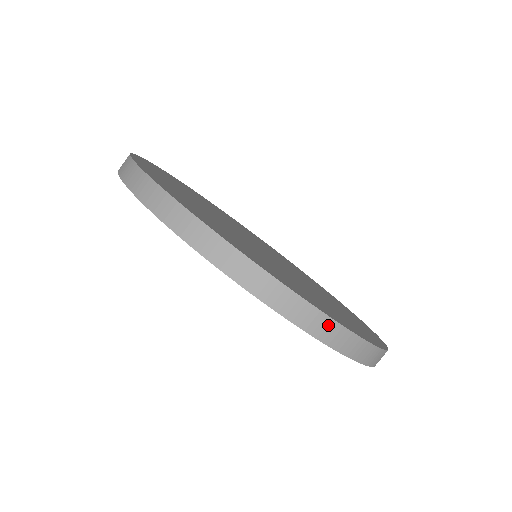
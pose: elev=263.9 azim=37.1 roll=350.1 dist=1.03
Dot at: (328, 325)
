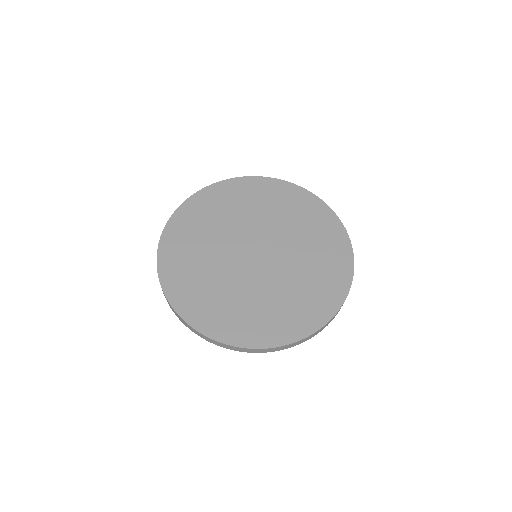
Dot at: (283, 347)
